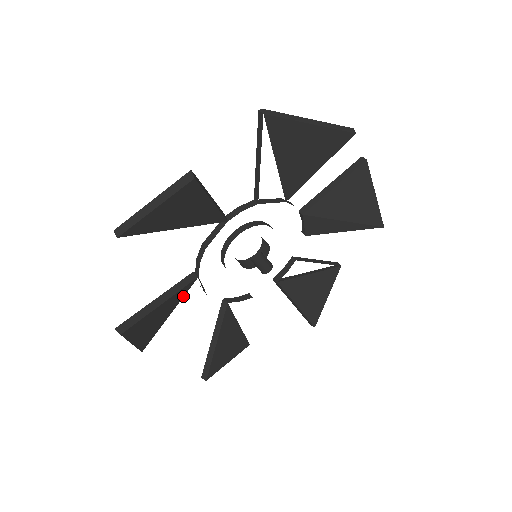
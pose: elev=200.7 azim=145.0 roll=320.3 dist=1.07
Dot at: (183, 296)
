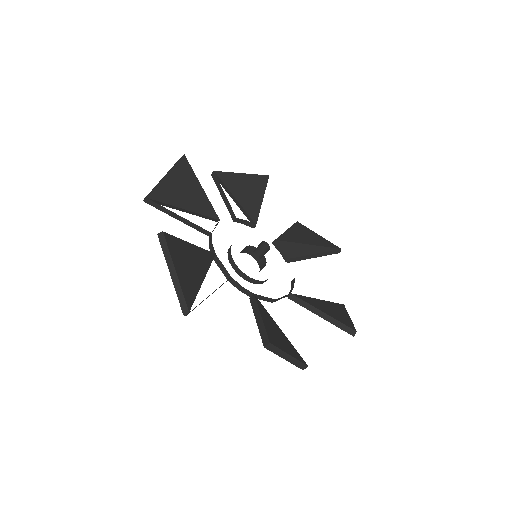
Dot at: (209, 267)
